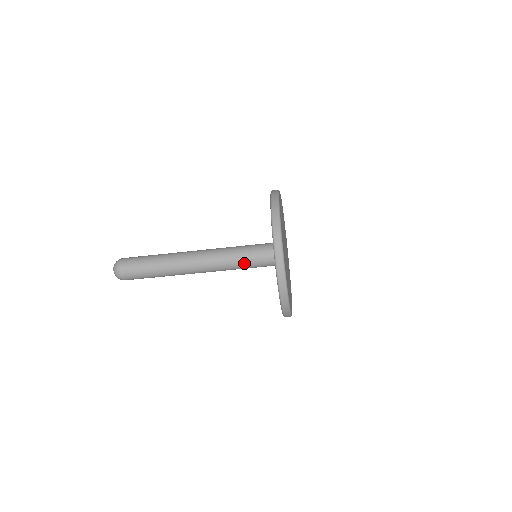
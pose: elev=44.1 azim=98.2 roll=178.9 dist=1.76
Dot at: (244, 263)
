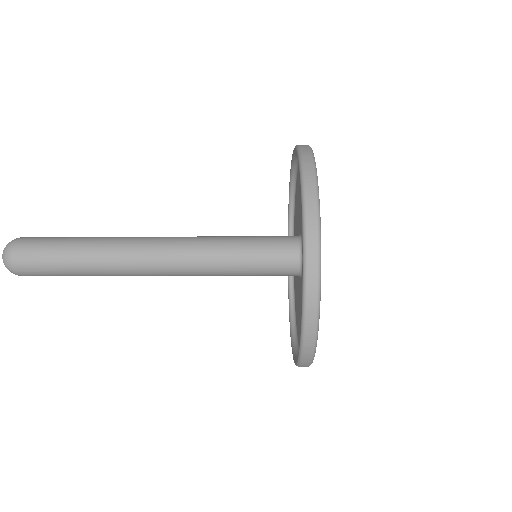
Dot at: (235, 265)
